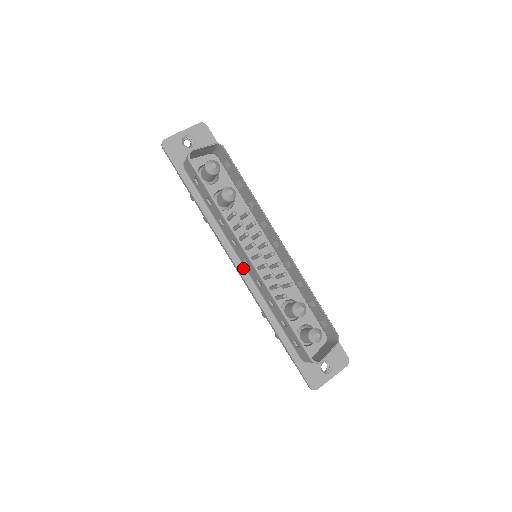
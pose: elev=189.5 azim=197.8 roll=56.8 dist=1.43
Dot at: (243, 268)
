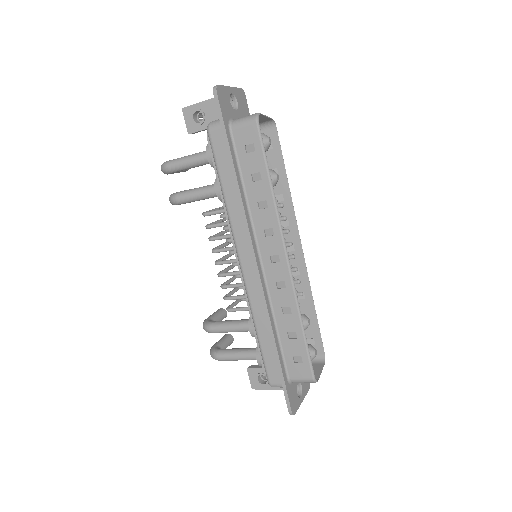
Dot at: (260, 265)
